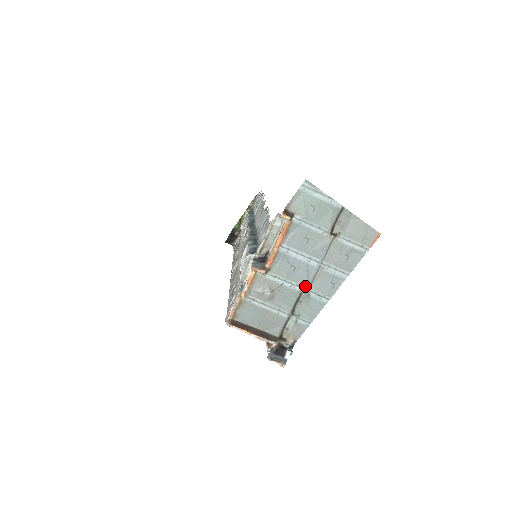
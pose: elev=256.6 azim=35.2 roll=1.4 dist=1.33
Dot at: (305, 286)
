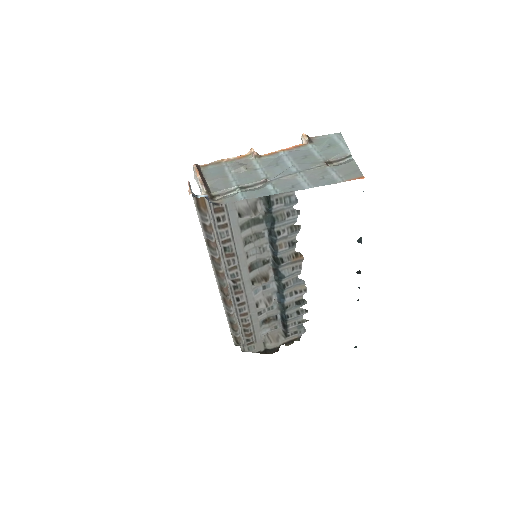
Dot at: (271, 178)
